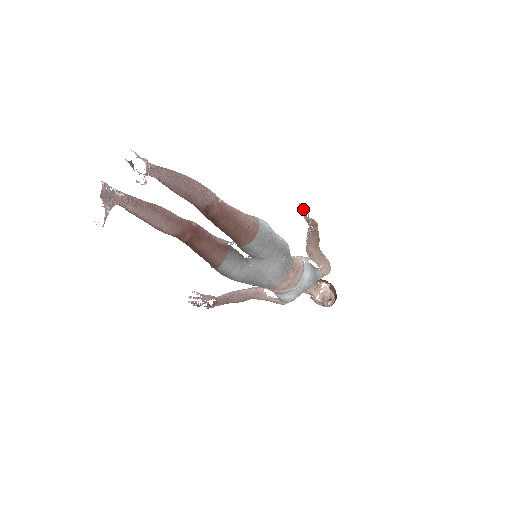
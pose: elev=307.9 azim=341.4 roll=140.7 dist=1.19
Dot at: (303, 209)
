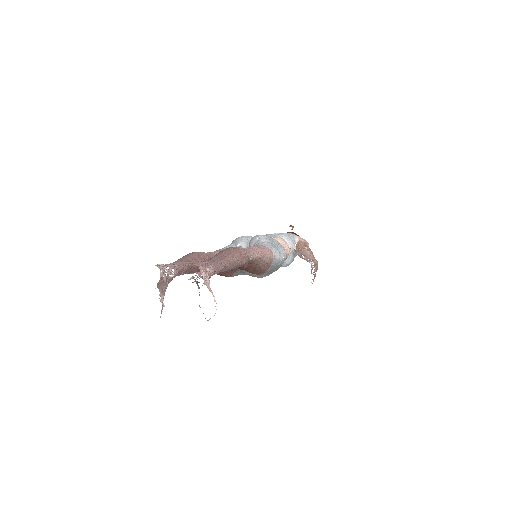
Dot at: (314, 274)
